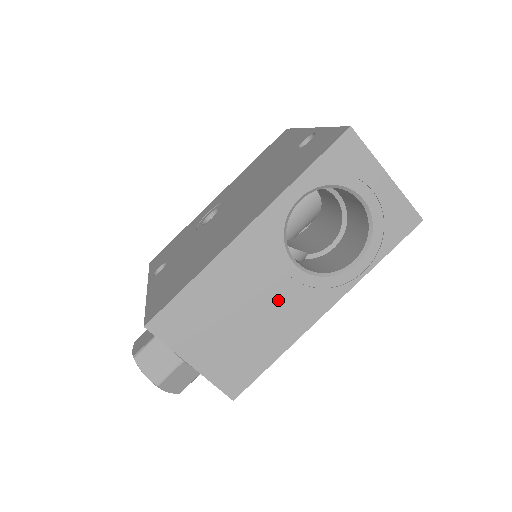
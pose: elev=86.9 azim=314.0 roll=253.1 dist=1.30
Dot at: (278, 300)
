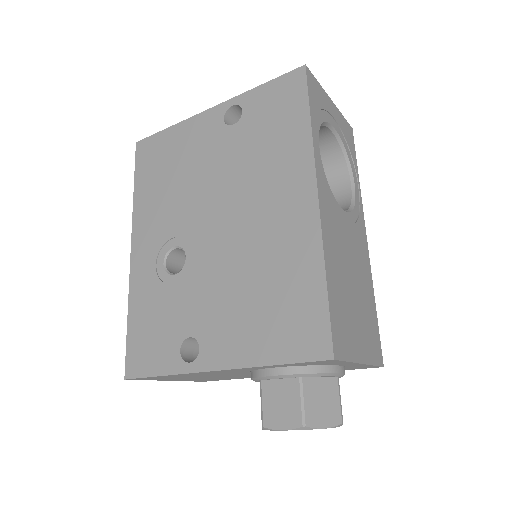
Dot at: (354, 249)
